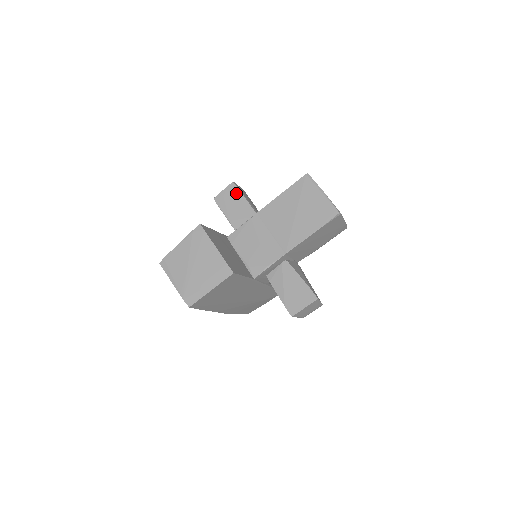
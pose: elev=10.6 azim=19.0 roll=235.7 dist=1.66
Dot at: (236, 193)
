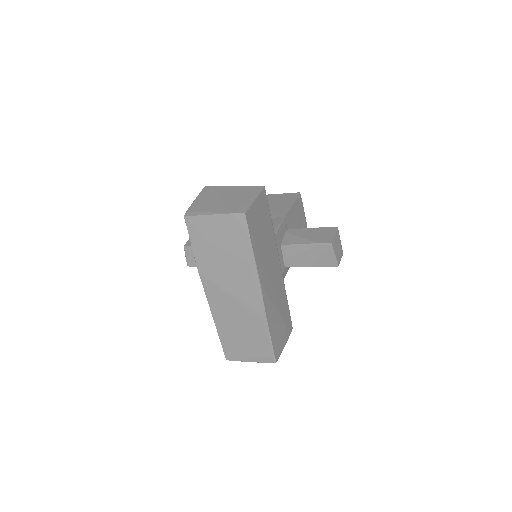
Dot at: occluded
